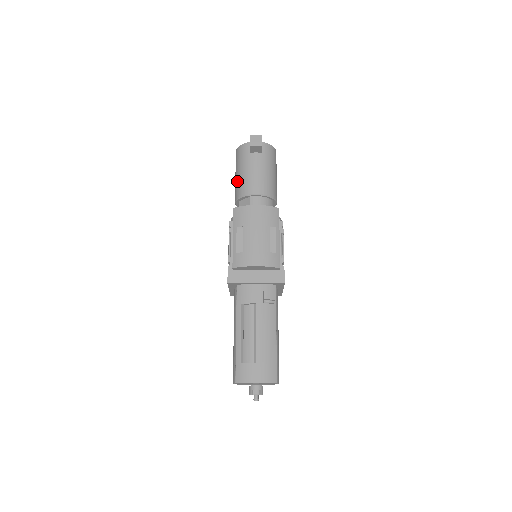
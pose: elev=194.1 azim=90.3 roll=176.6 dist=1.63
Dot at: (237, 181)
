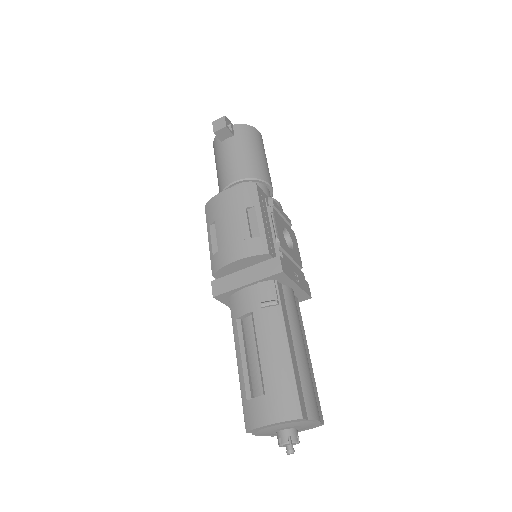
Dot at: occluded
